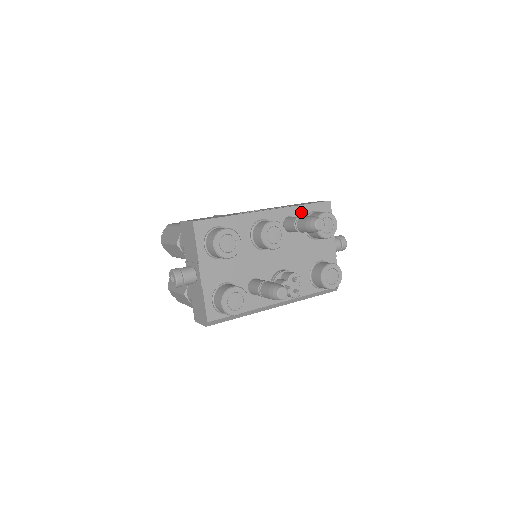
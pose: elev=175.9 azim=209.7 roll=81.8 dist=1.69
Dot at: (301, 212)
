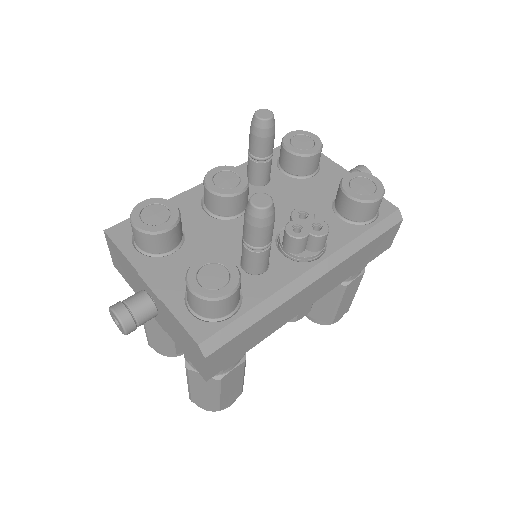
Dot at: occluded
